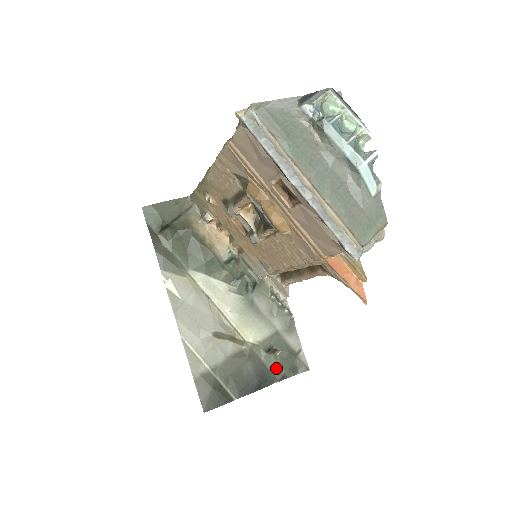
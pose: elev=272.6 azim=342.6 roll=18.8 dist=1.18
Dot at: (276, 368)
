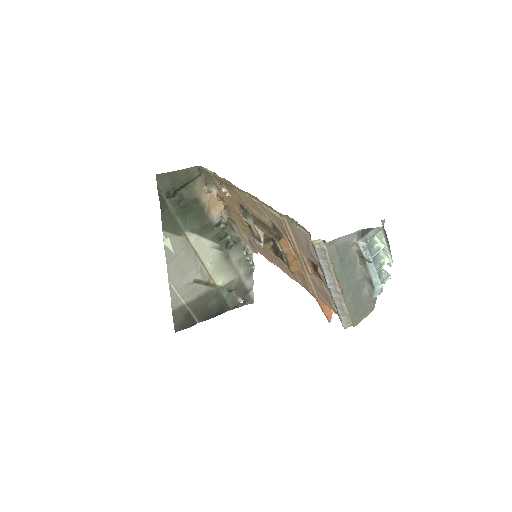
Dot at: (232, 302)
